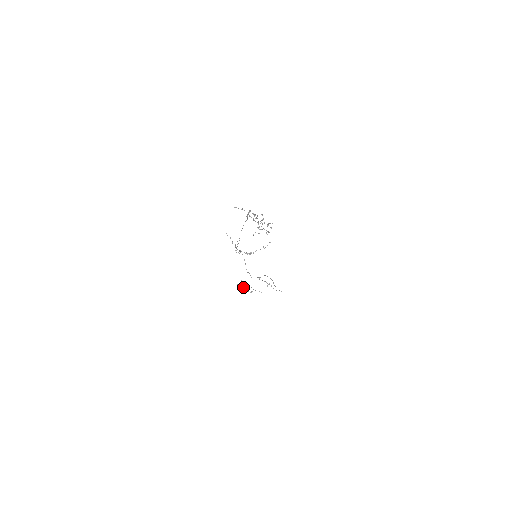
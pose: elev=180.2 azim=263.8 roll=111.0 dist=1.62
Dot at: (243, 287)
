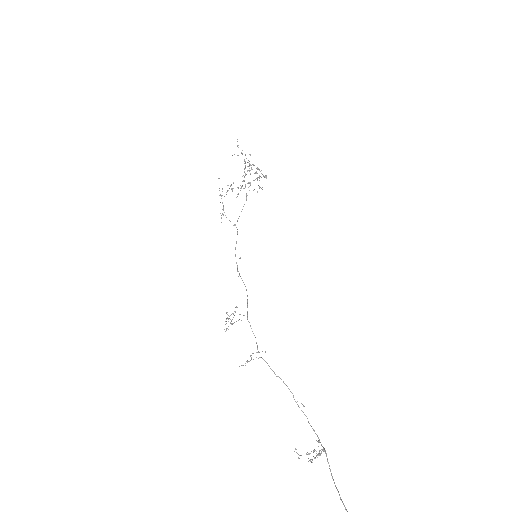
Dot at: (230, 323)
